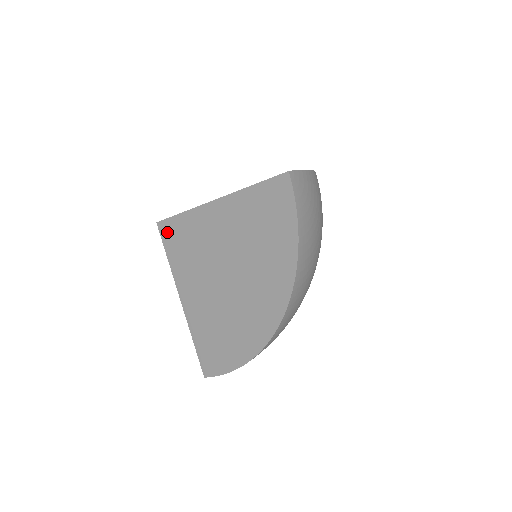
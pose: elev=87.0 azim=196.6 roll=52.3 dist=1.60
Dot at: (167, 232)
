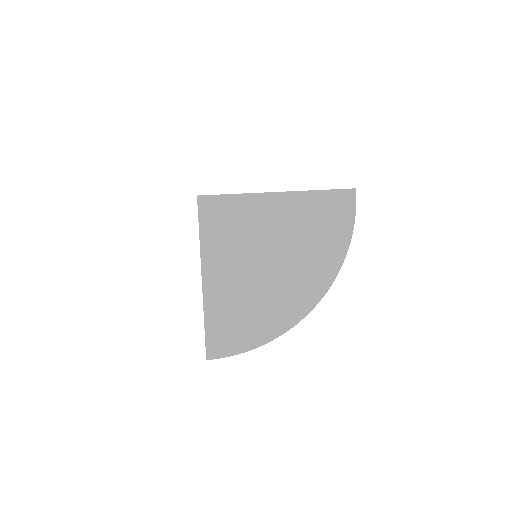
Dot at: (209, 207)
